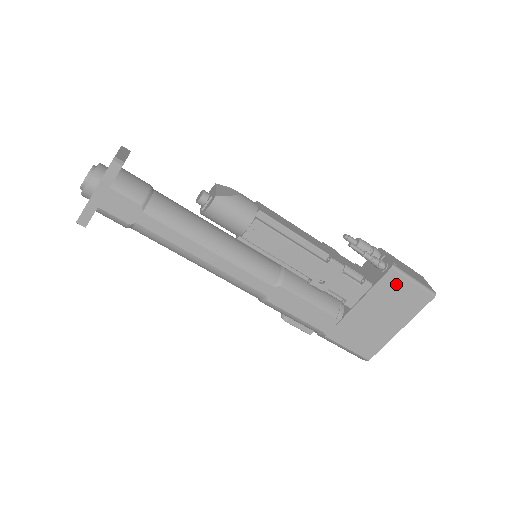
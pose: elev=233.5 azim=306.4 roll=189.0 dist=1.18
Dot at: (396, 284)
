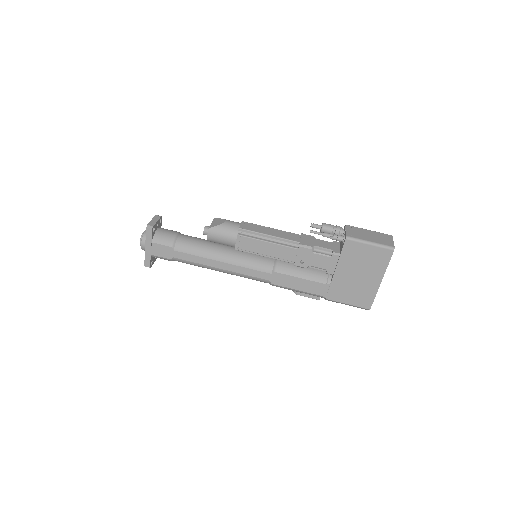
Dot at: (356, 249)
